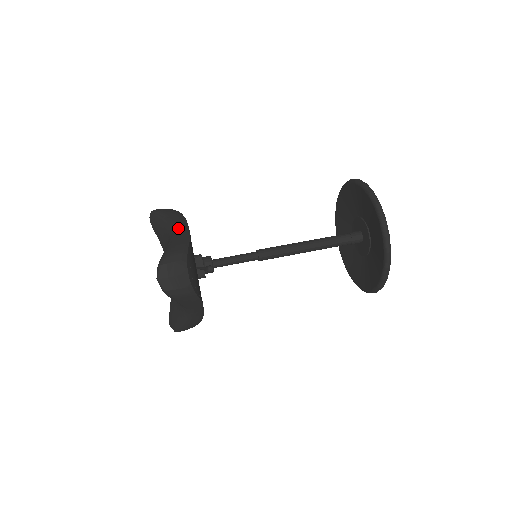
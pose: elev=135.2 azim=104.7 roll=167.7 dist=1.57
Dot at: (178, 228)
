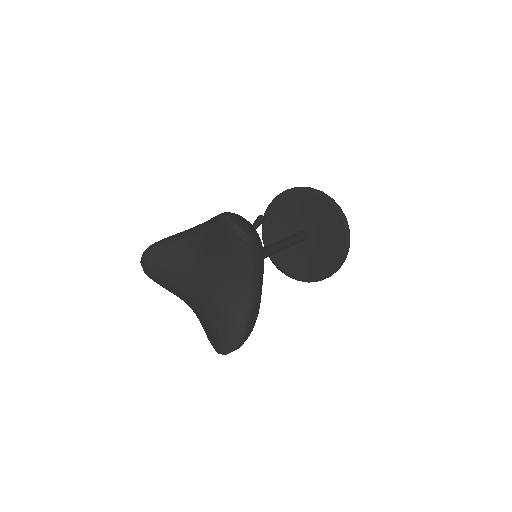
Dot at: (197, 225)
